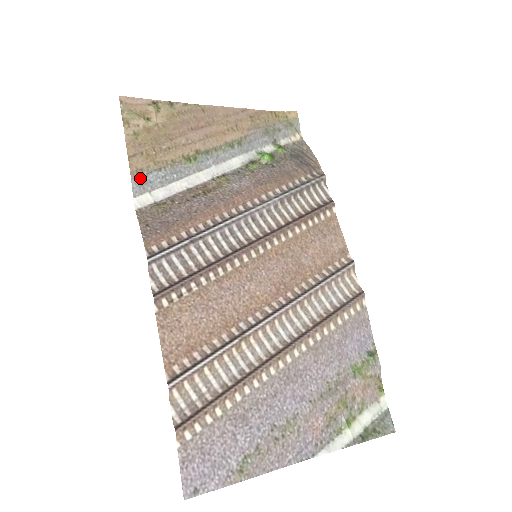
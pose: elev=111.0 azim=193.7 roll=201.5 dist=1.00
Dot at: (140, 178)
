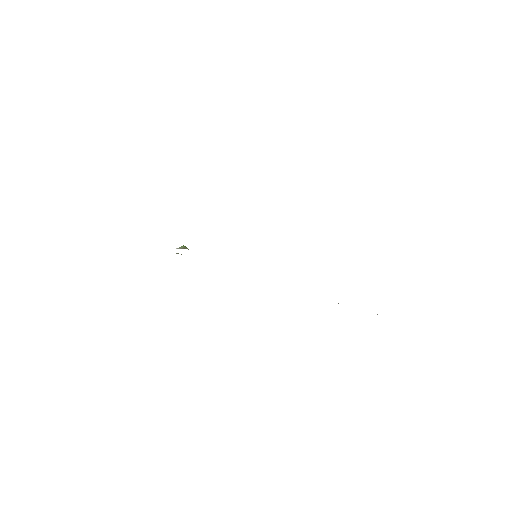
Dot at: occluded
